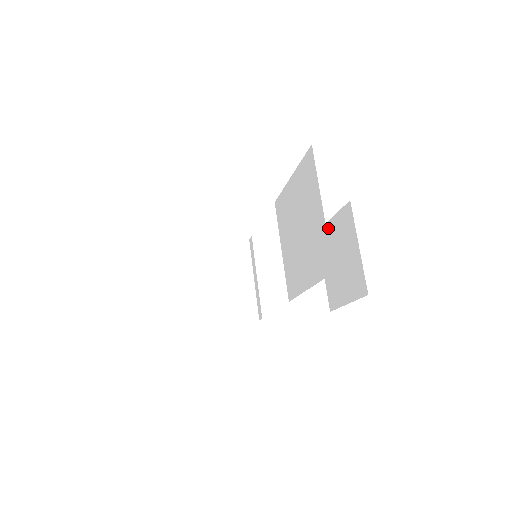
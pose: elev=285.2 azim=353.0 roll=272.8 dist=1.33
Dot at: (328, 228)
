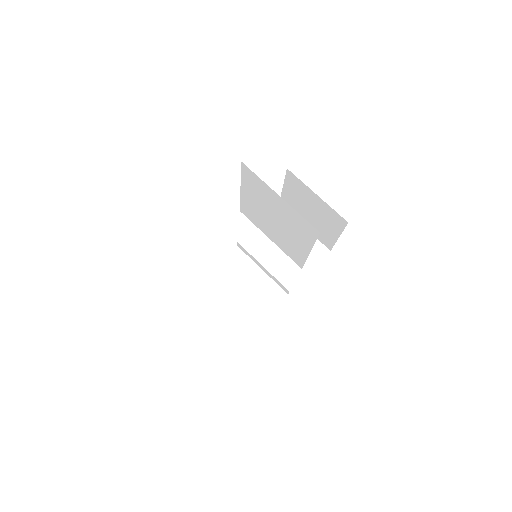
Dot at: (285, 196)
